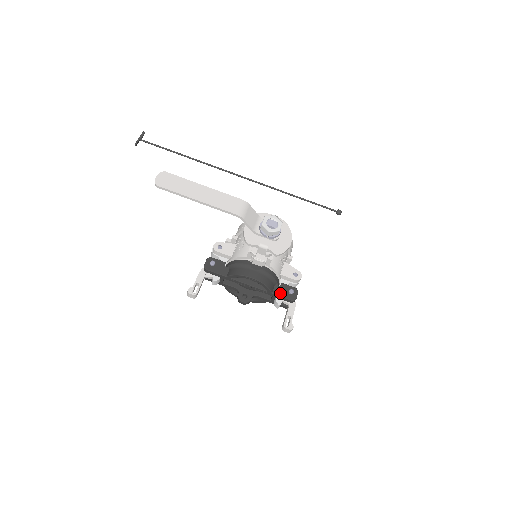
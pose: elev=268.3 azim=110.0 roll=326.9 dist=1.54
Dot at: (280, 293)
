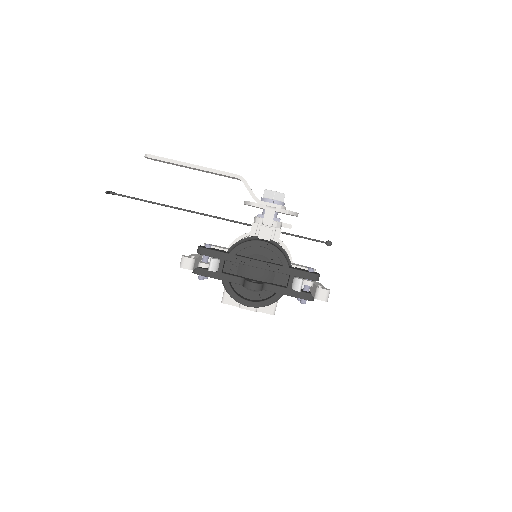
Dot at: (298, 269)
